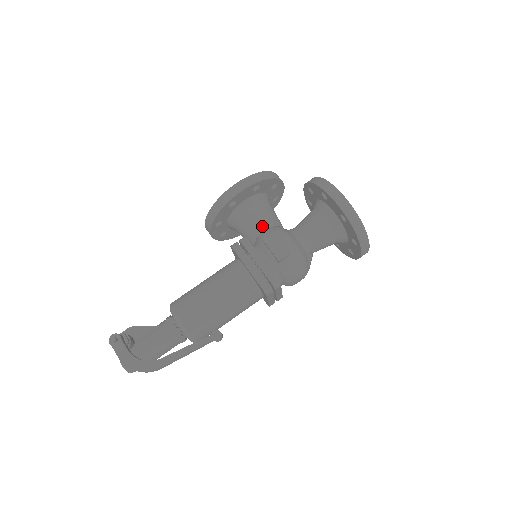
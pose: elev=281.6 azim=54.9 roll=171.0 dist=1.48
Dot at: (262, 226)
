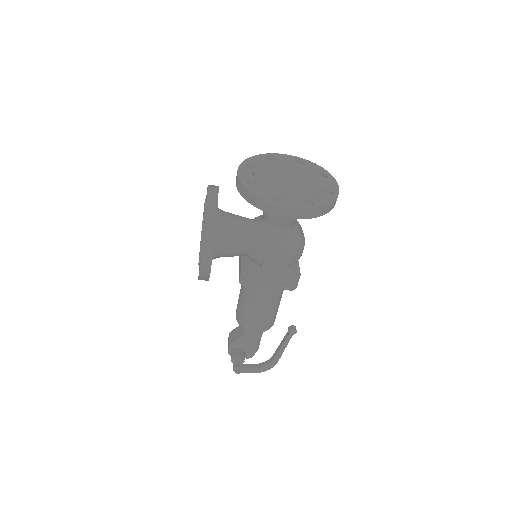
Dot at: (244, 251)
